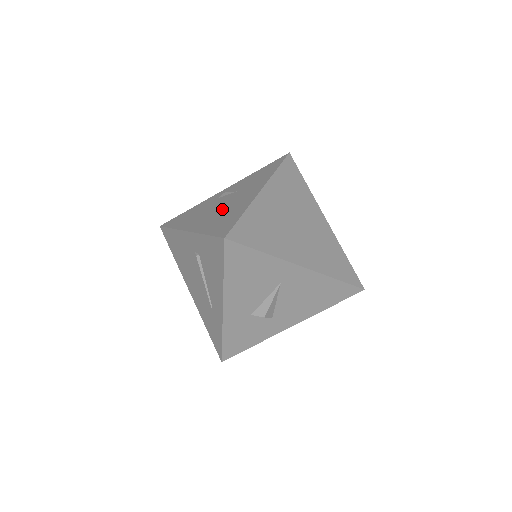
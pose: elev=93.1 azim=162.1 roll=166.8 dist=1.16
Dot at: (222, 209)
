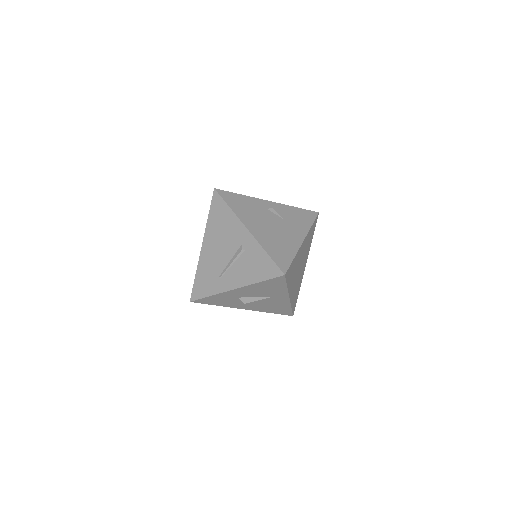
Dot at: (275, 232)
